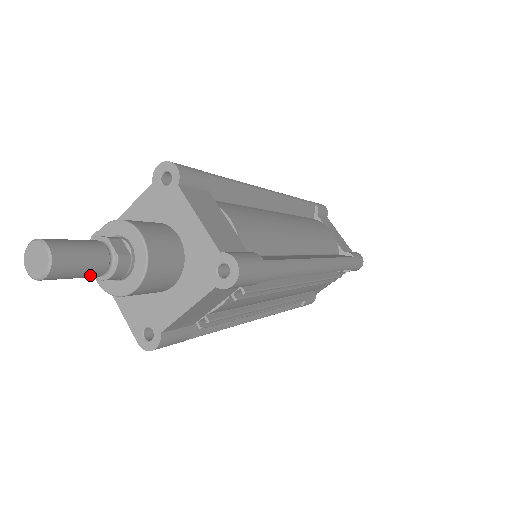
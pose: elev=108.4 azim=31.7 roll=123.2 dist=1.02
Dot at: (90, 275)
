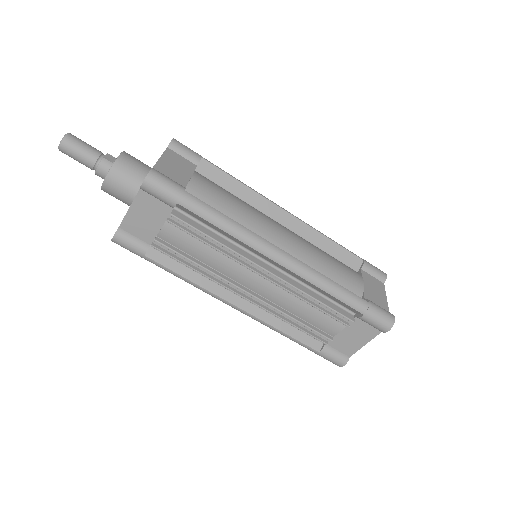
Dot at: (85, 162)
